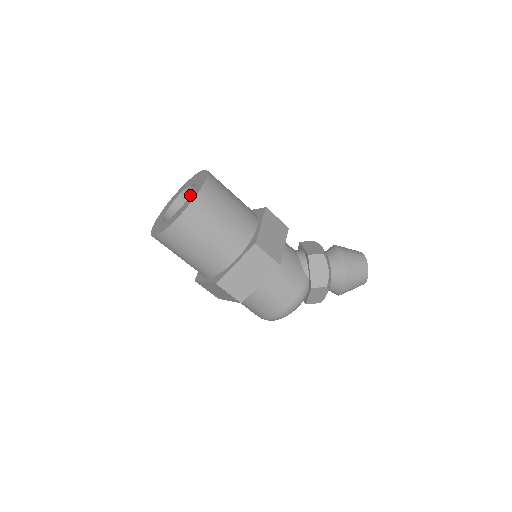
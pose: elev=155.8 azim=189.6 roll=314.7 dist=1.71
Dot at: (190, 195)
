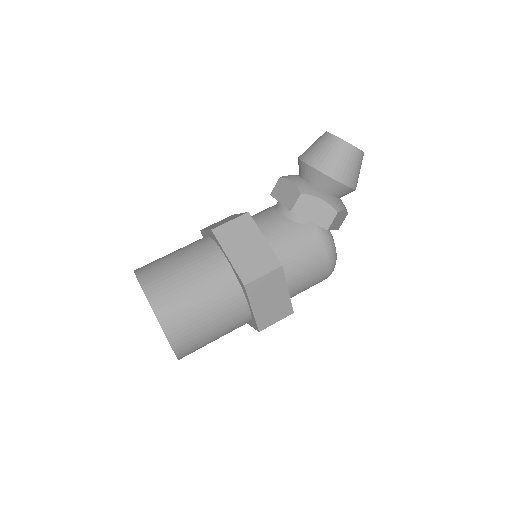
Dot at: occluded
